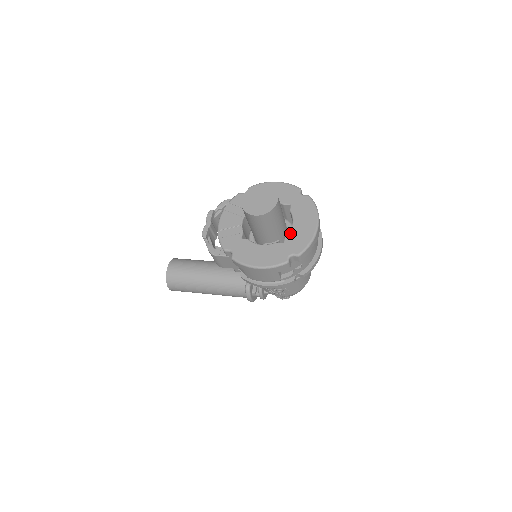
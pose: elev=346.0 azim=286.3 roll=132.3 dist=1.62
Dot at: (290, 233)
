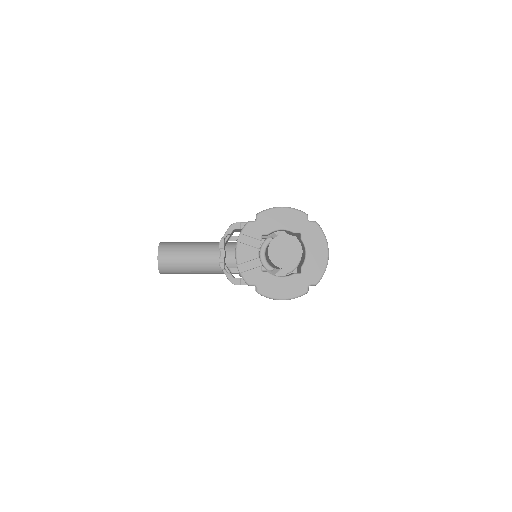
Dot at: (305, 264)
